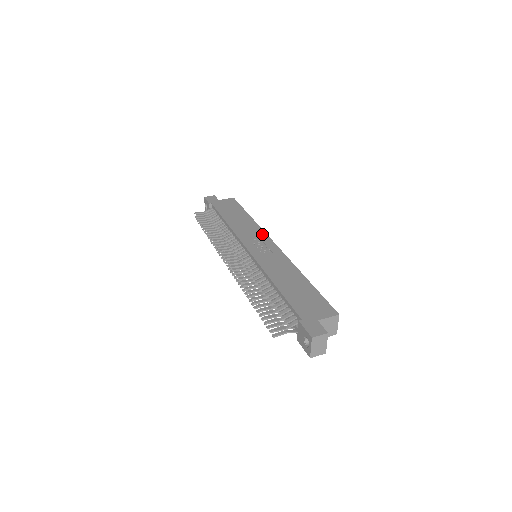
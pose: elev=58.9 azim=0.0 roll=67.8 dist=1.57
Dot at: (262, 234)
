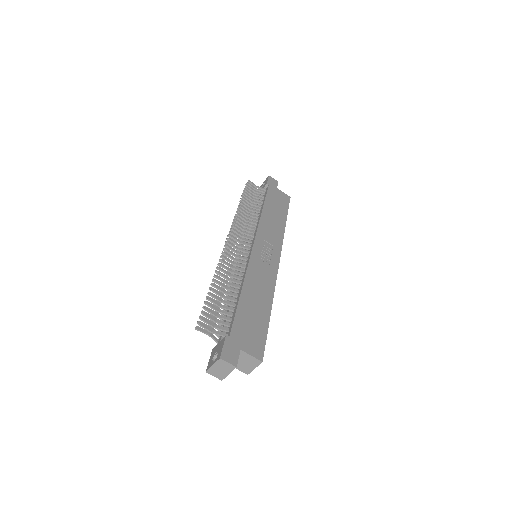
Dot at: (278, 244)
